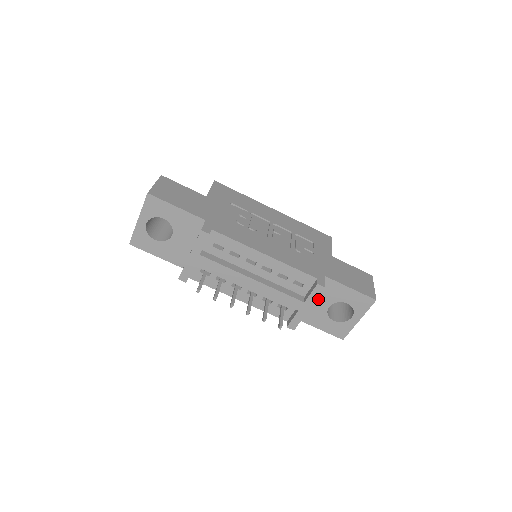
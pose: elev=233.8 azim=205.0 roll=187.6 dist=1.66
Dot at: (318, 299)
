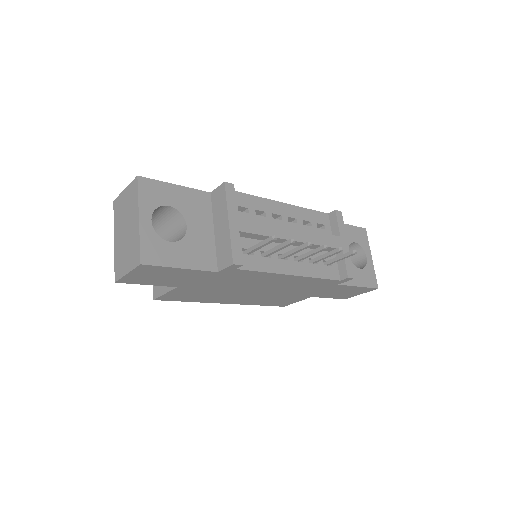
Dot at: occluded
